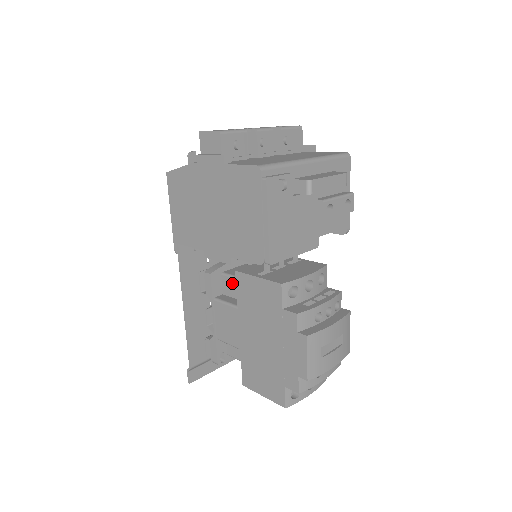
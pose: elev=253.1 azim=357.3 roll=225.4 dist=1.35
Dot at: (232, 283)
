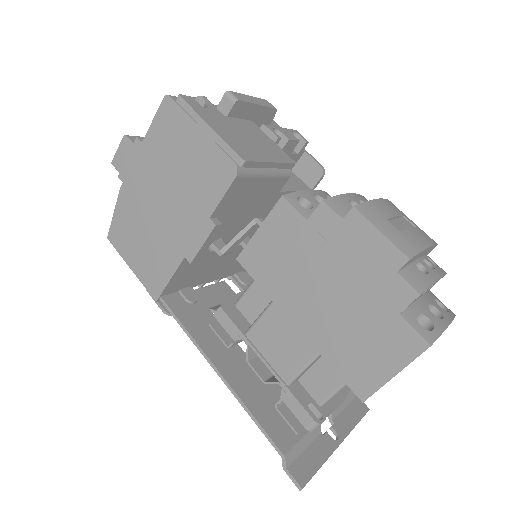
Dot at: (251, 298)
